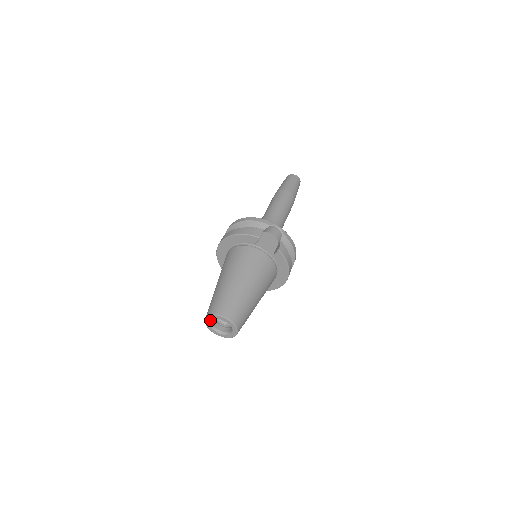
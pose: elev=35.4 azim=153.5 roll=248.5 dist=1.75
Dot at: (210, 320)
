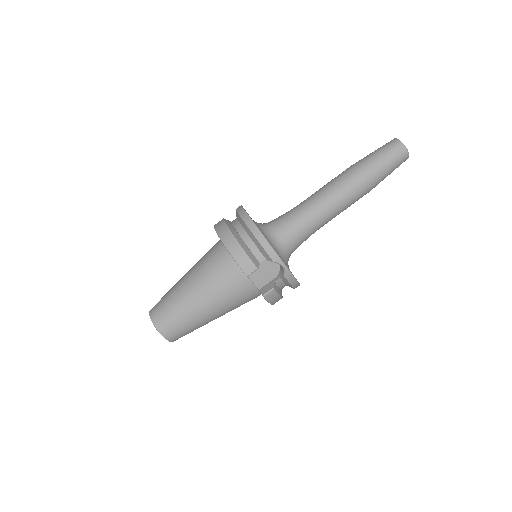
Dot at: occluded
